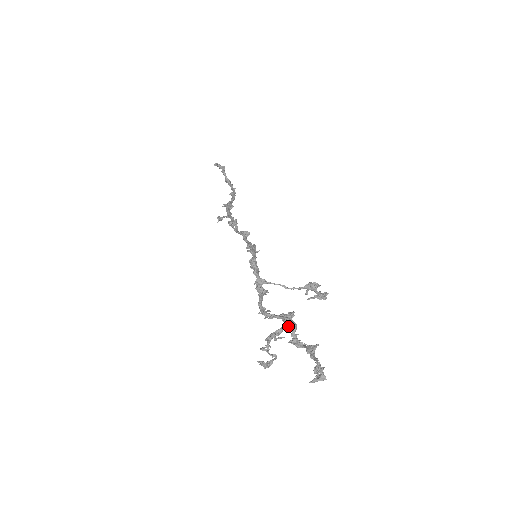
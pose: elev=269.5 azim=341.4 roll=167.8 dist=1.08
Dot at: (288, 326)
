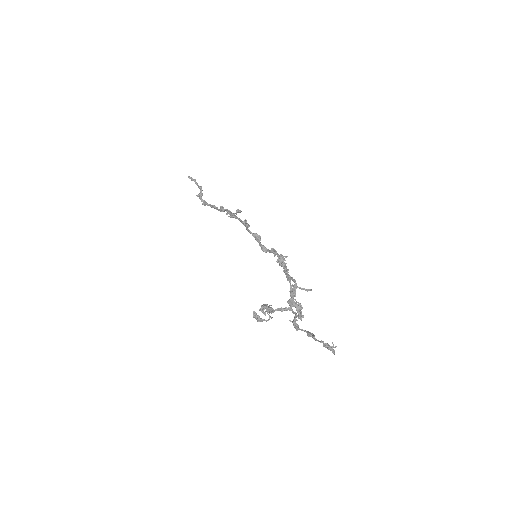
Dot at: (271, 312)
